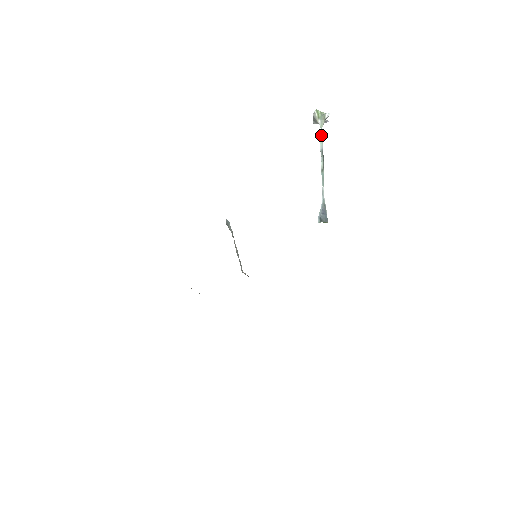
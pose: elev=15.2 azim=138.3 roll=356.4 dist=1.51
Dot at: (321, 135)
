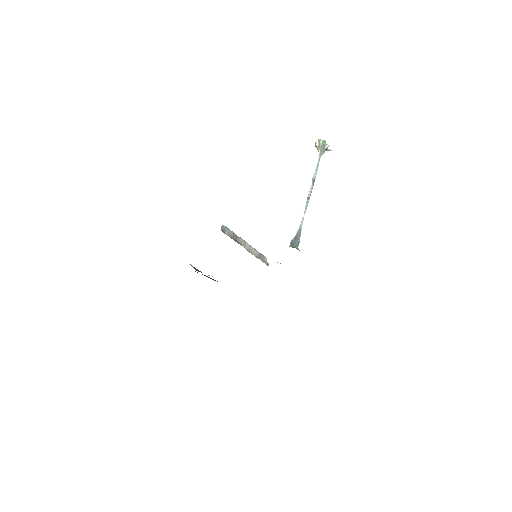
Dot at: (317, 164)
